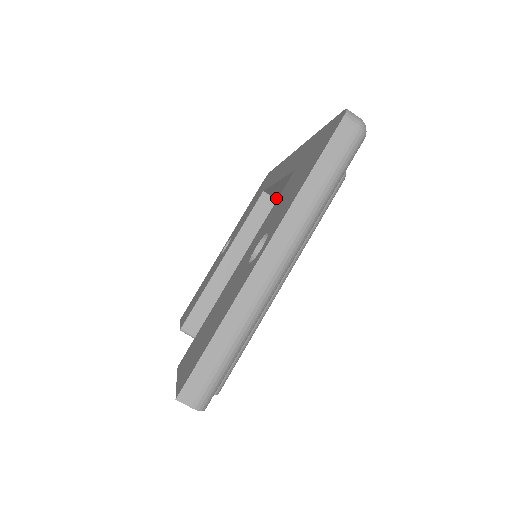
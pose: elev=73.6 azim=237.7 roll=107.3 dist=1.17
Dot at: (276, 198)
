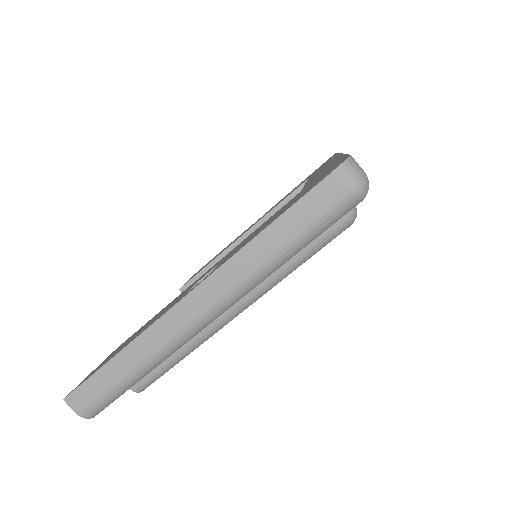
Dot at: occluded
